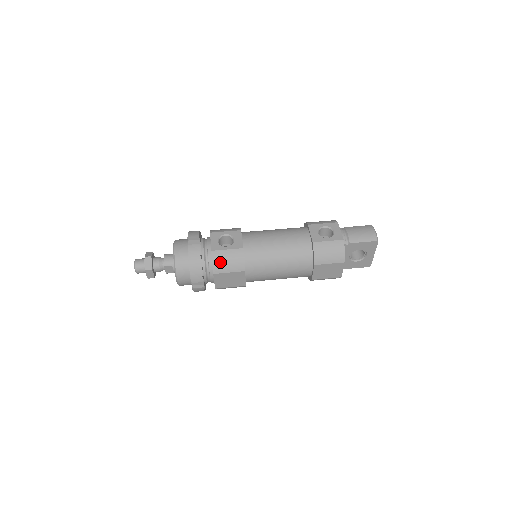
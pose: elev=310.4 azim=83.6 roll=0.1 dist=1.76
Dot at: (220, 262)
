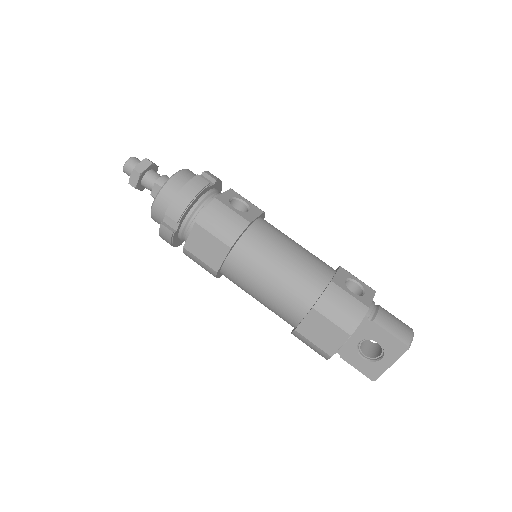
Dot at: (213, 215)
